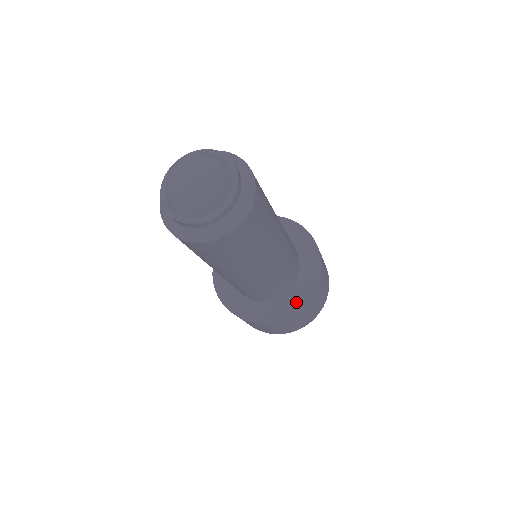
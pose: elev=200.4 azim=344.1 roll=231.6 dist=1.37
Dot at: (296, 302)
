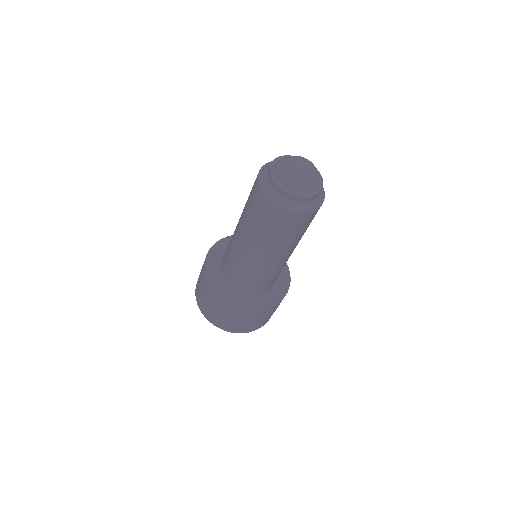
Dot at: (281, 293)
